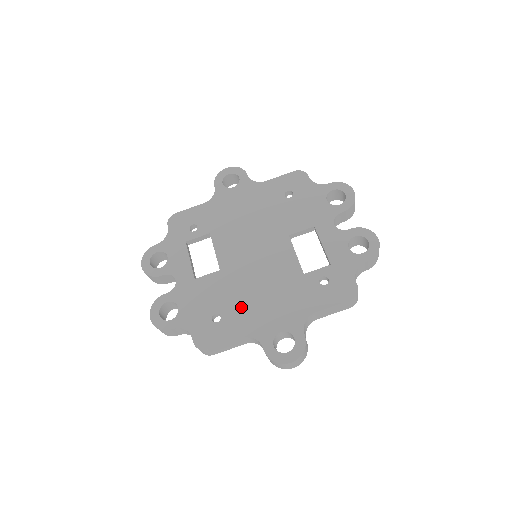
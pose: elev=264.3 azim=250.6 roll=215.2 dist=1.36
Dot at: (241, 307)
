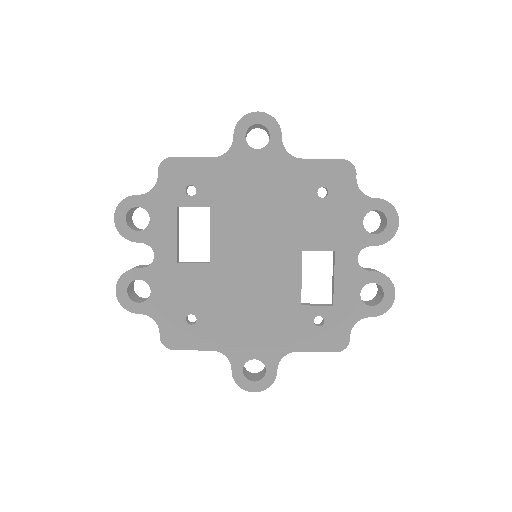
Dot at: (221, 317)
